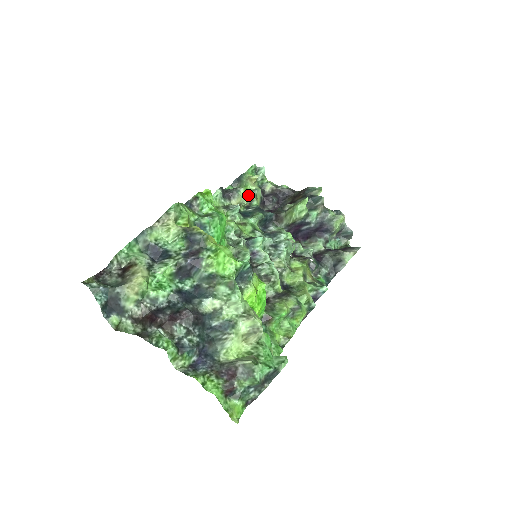
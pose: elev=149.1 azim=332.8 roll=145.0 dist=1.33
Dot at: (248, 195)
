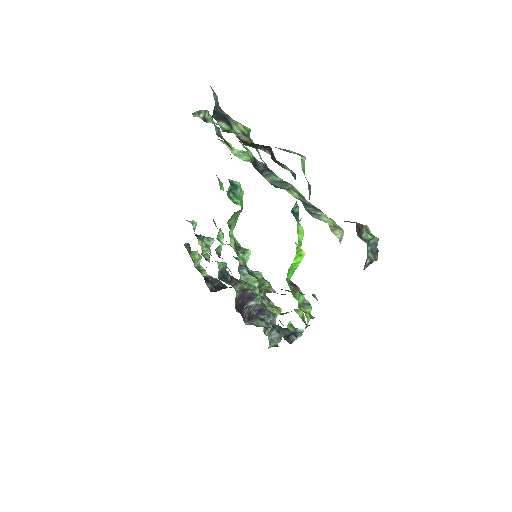
Dot at: occluded
